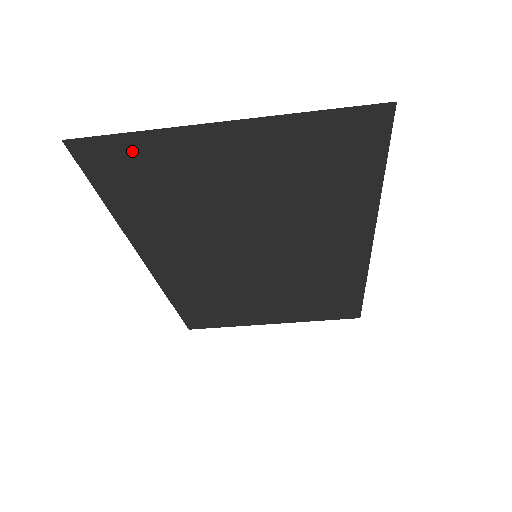
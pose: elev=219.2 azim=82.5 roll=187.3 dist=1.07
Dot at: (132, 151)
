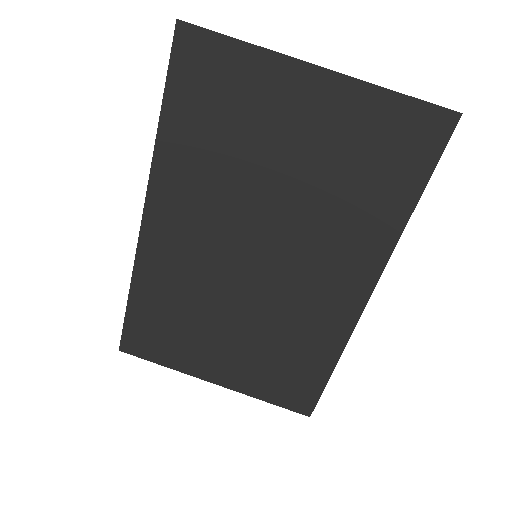
Dot at: (226, 61)
